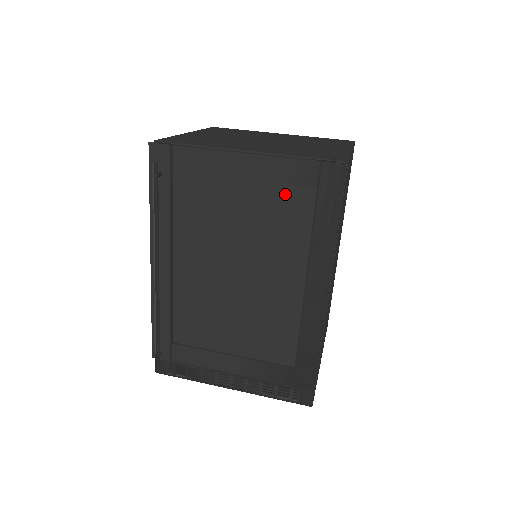
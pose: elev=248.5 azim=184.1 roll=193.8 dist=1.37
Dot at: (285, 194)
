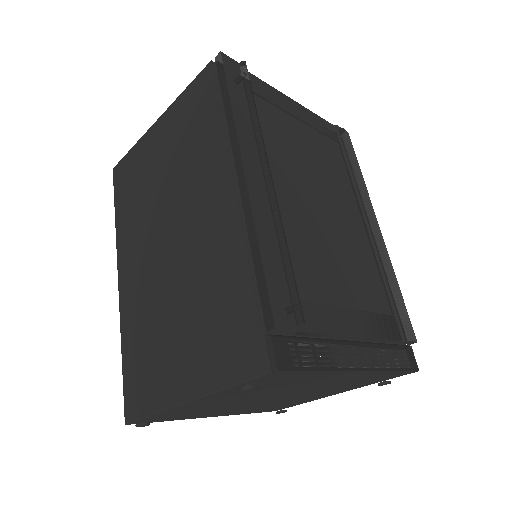
Dot at: (324, 142)
